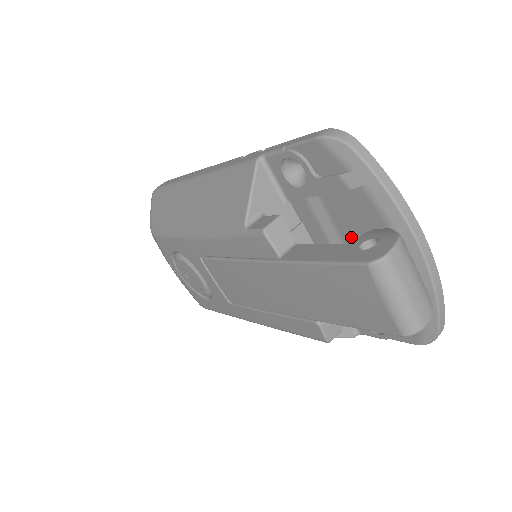
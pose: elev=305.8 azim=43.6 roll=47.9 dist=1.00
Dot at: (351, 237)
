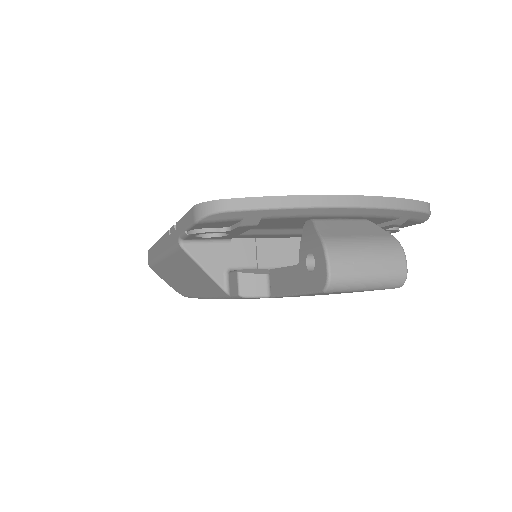
Dot at: (296, 226)
